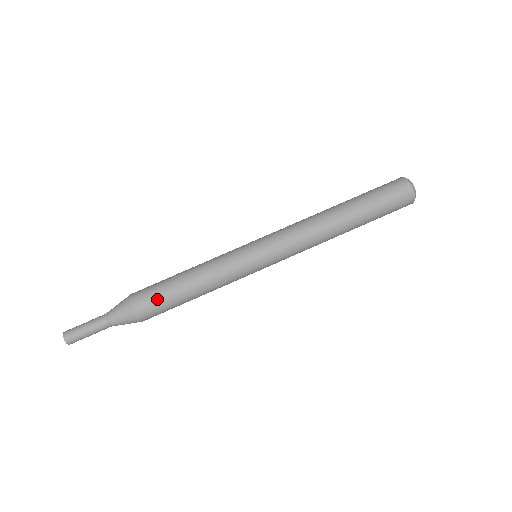
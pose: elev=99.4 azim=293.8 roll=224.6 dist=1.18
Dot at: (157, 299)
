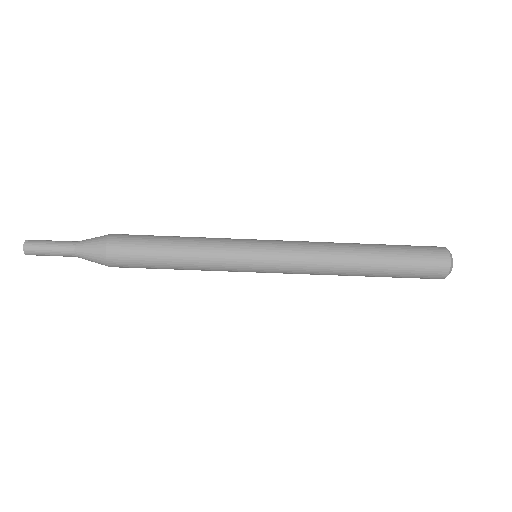
Dot at: (136, 266)
